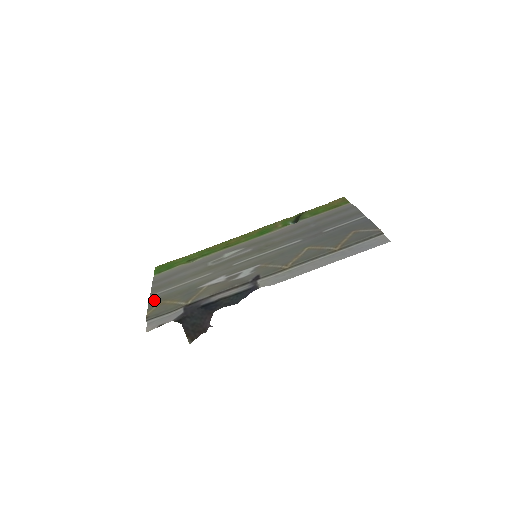
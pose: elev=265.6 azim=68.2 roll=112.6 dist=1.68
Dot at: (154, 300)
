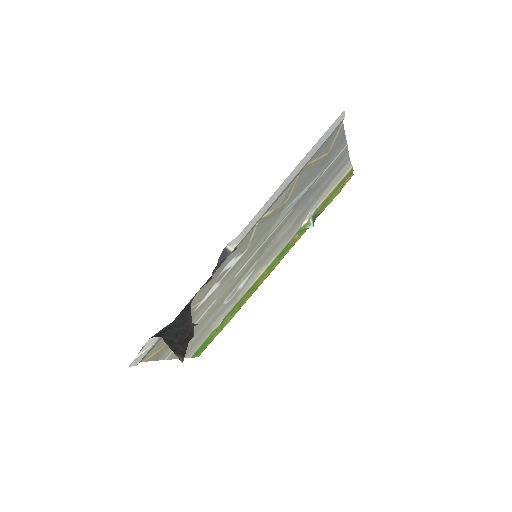
Dot at: (162, 354)
